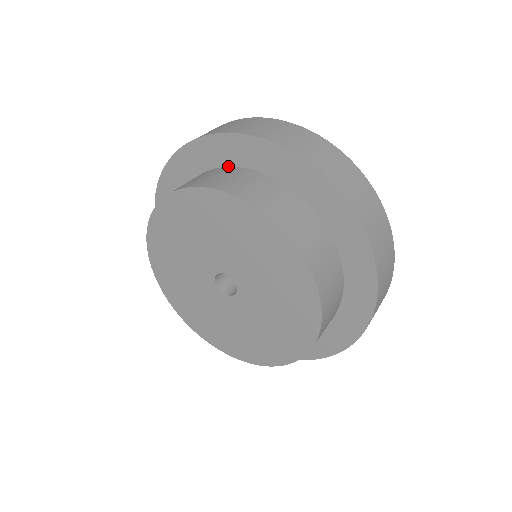
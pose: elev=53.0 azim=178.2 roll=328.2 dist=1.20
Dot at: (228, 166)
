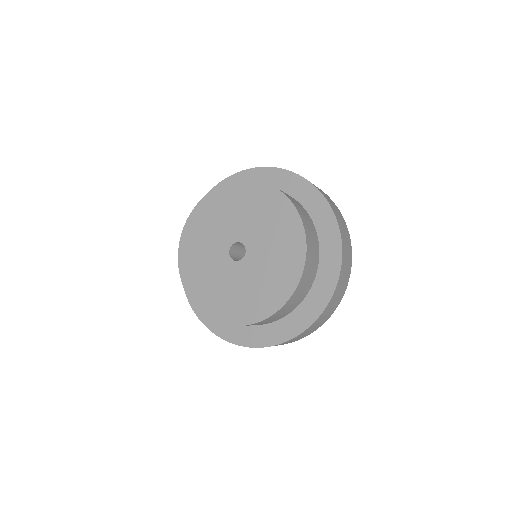
Dot at: occluded
